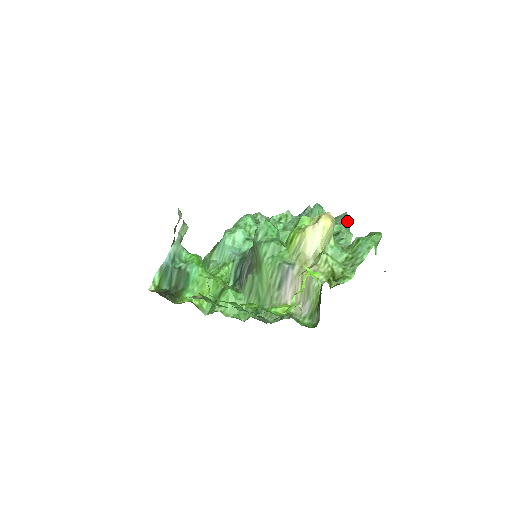
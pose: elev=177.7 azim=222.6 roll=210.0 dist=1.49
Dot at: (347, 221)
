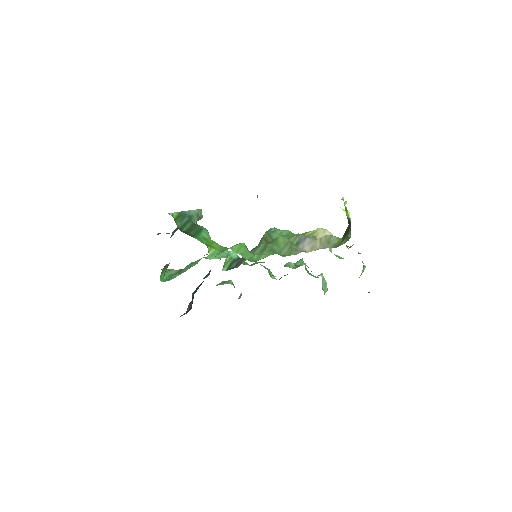
Dot at: occluded
